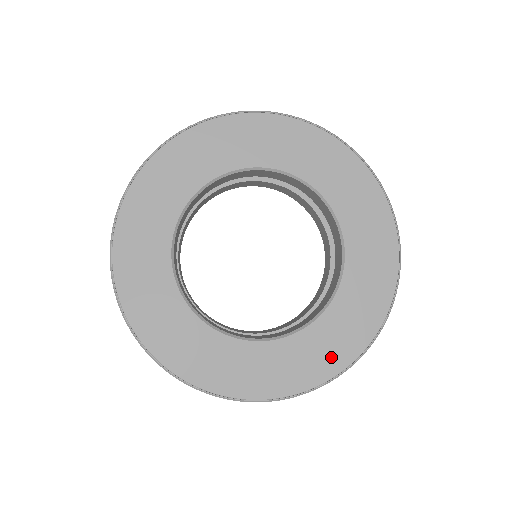
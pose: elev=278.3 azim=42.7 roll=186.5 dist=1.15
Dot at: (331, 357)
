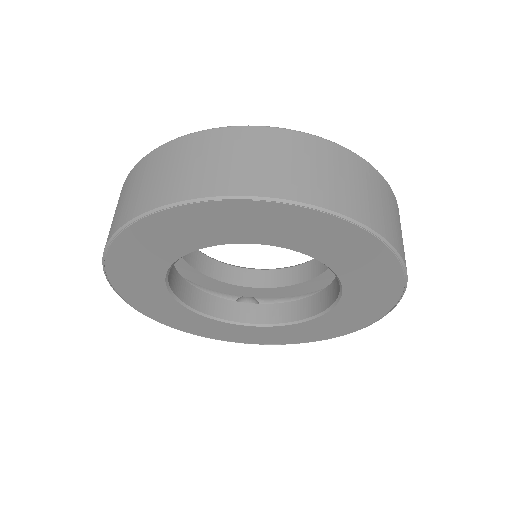
Dot at: (223, 335)
